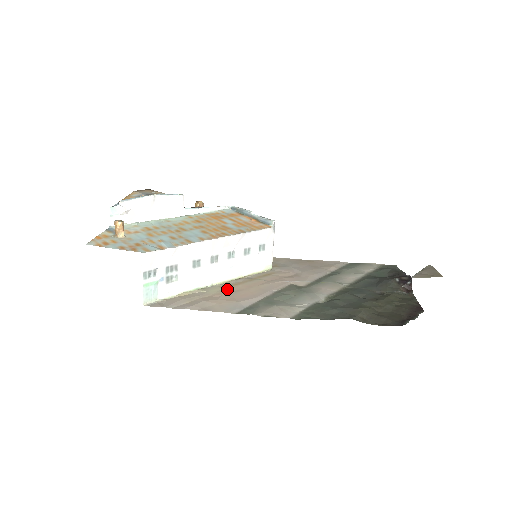
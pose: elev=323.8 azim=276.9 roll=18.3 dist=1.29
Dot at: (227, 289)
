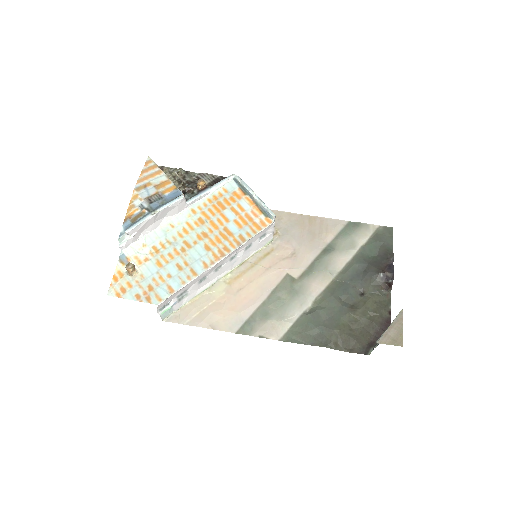
Dot at: (230, 287)
